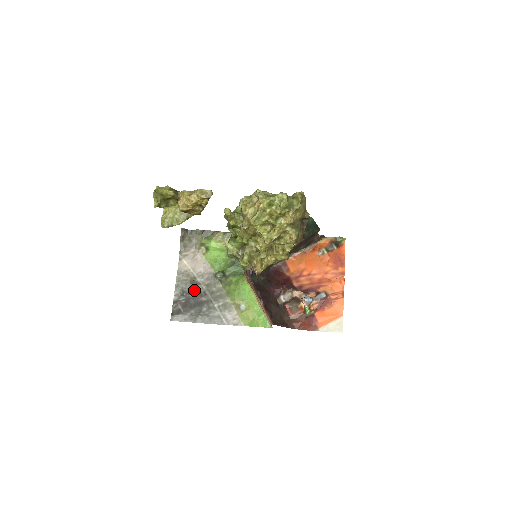
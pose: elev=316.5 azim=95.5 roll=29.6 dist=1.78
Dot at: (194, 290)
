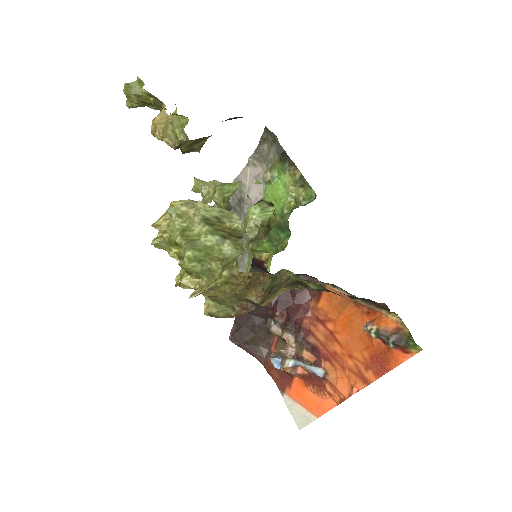
Dot at: occluded
